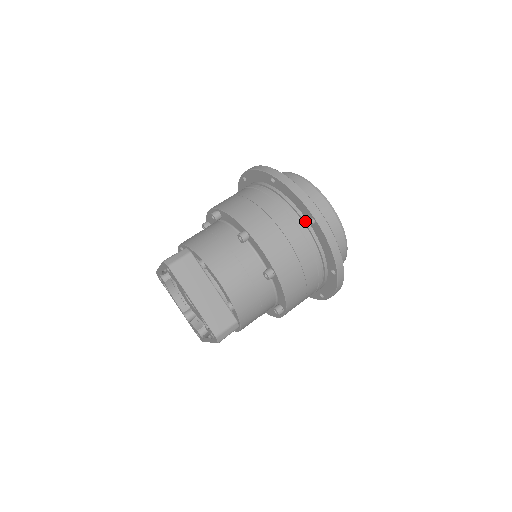
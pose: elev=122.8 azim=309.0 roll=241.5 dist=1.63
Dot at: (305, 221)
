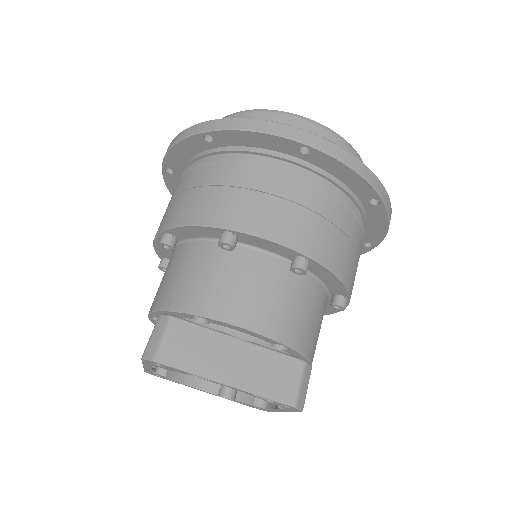
Dot at: (293, 160)
